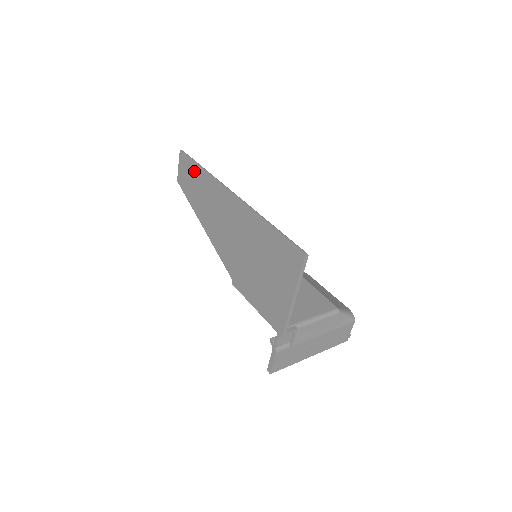
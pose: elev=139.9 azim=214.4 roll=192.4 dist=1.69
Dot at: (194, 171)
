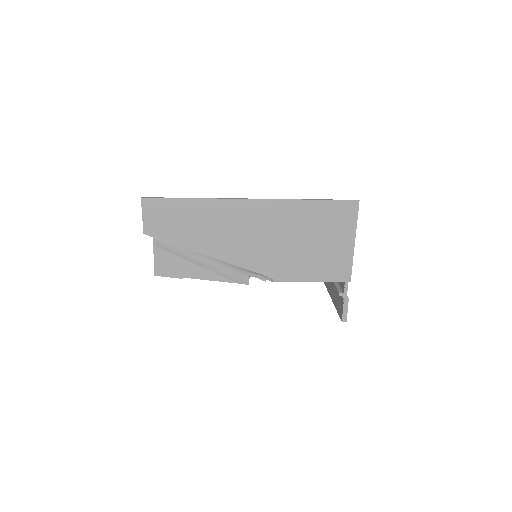
Dot at: (177, 208)
